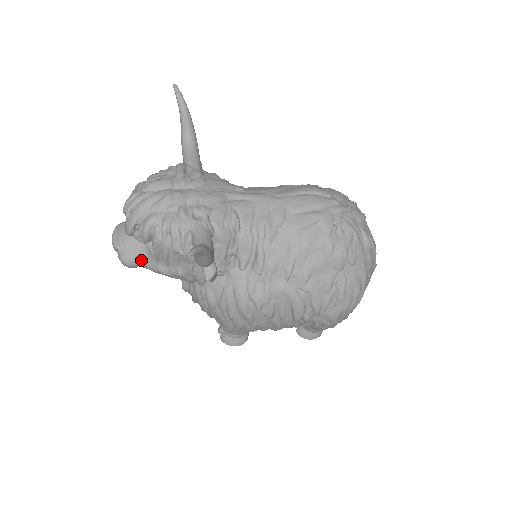
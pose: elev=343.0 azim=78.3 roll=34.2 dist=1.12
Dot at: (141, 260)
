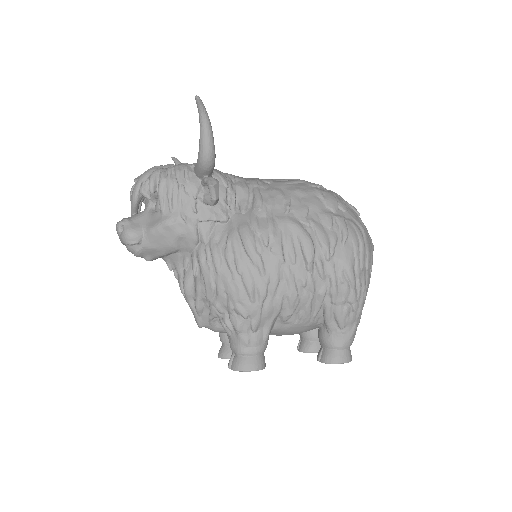
Dot at: (144, 229)
